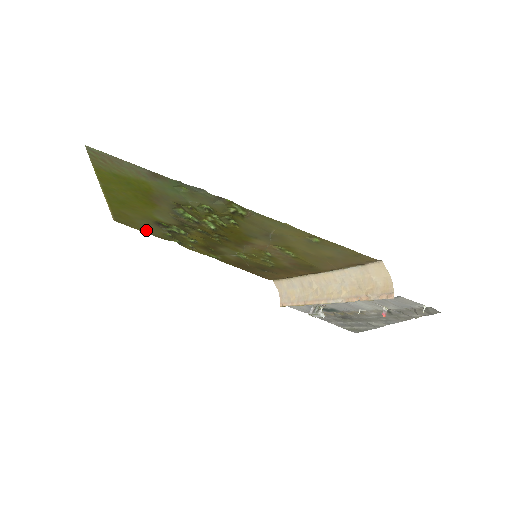
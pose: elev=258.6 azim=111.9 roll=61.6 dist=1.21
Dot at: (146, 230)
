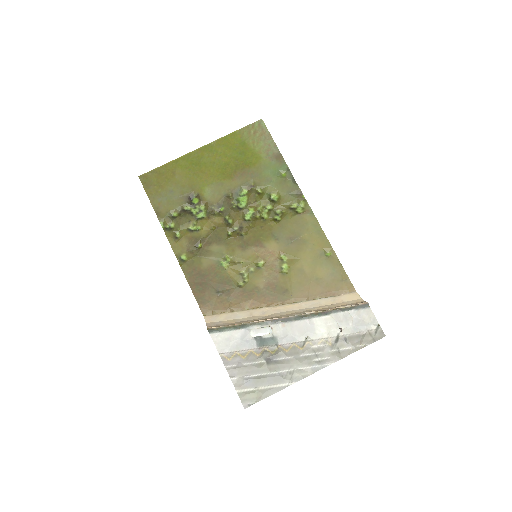
Dot at: (158, 199)
